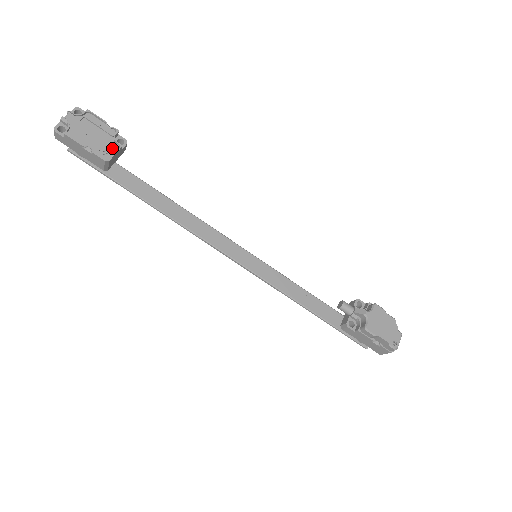
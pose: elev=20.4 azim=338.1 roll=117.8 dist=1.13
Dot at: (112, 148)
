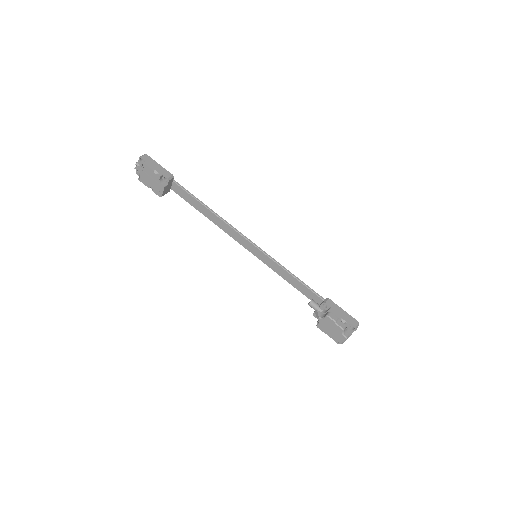
Dot at: (161, 187)
